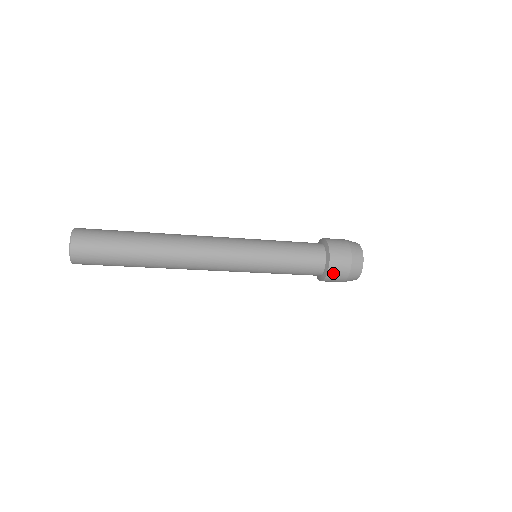
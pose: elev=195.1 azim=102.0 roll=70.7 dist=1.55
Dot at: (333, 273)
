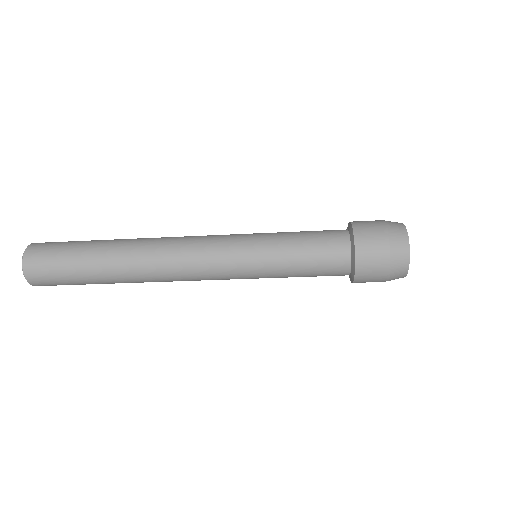
Dot at: (364, 262)
